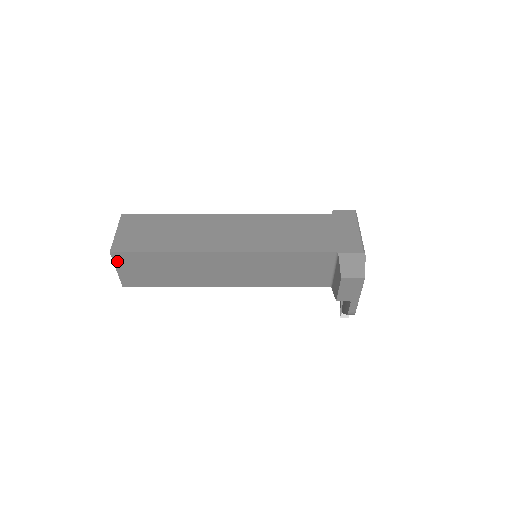
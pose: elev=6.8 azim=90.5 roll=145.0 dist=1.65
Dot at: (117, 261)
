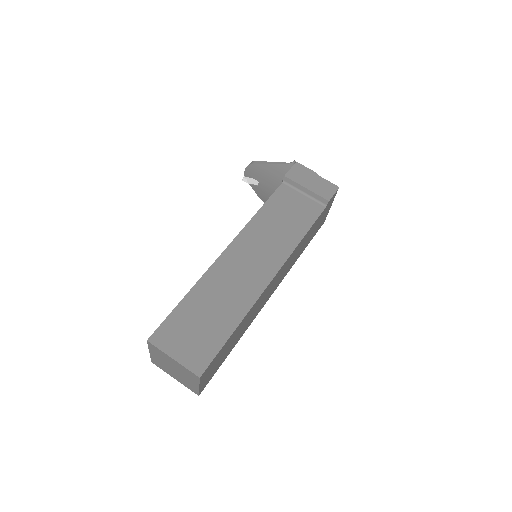
Dot at: occluded
